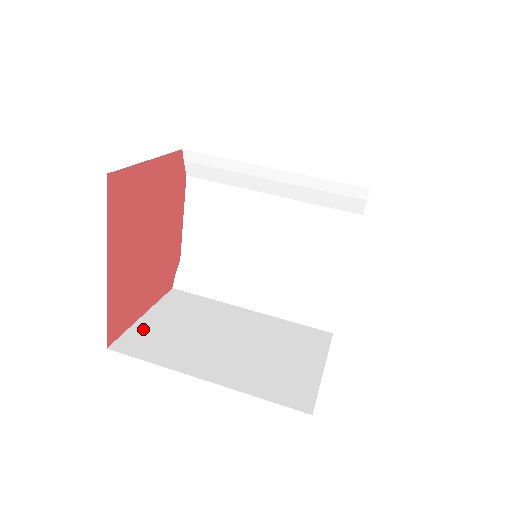
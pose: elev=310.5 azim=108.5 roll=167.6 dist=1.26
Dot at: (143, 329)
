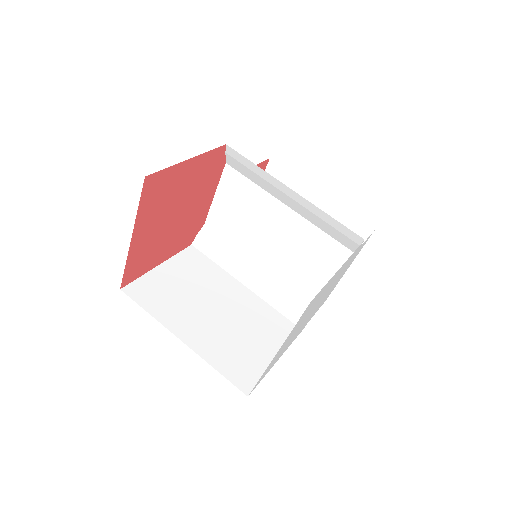
Dot at: (153, 279)
